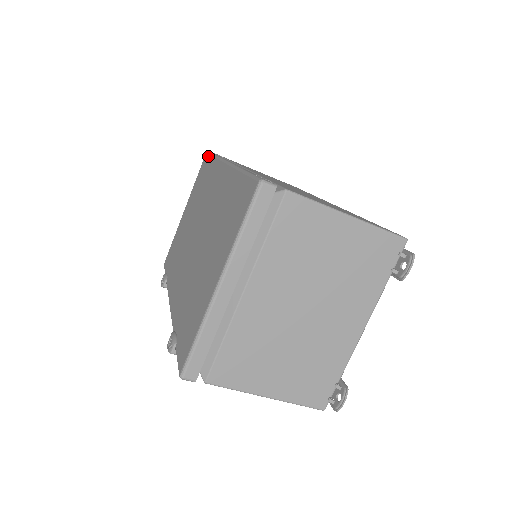
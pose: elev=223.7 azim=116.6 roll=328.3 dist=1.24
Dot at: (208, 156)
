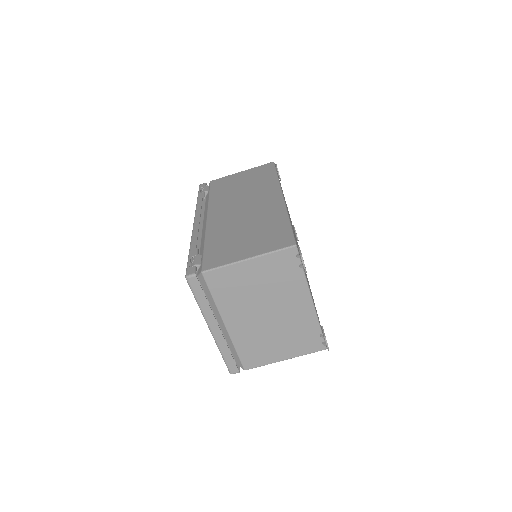
Dot at: occluded
